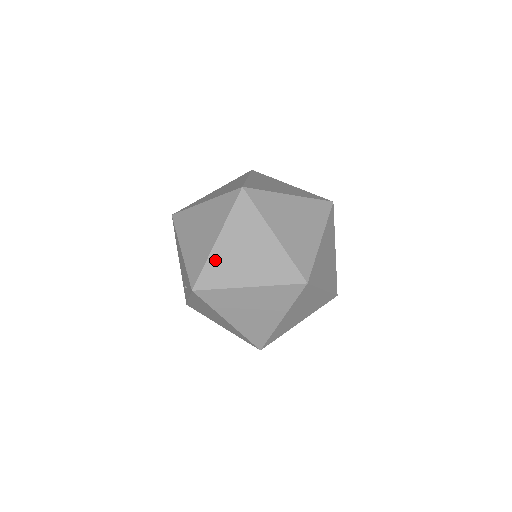
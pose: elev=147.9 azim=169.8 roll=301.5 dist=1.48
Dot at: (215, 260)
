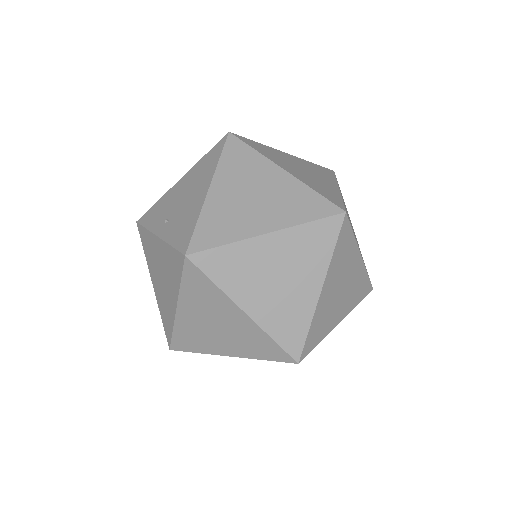
Dot at: (242, 251)
